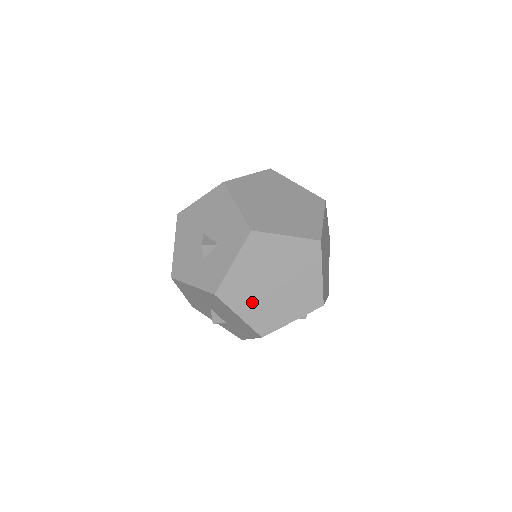
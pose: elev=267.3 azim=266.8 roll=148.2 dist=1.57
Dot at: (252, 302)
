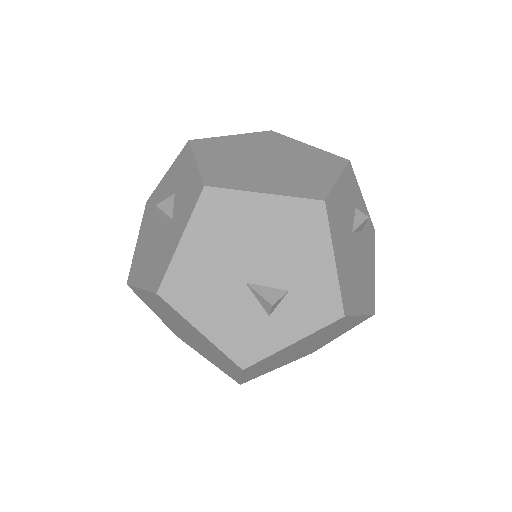
Dot at: (263, 179)
